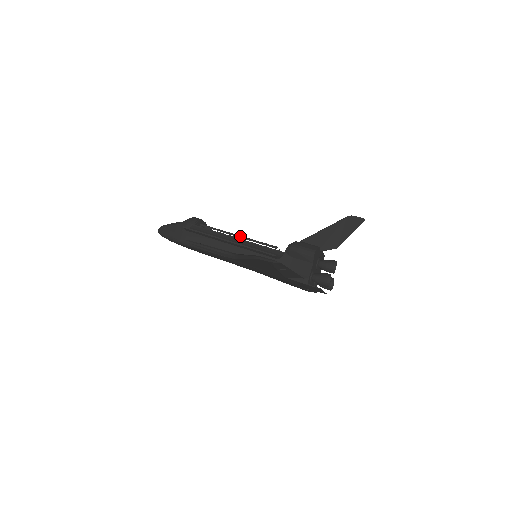
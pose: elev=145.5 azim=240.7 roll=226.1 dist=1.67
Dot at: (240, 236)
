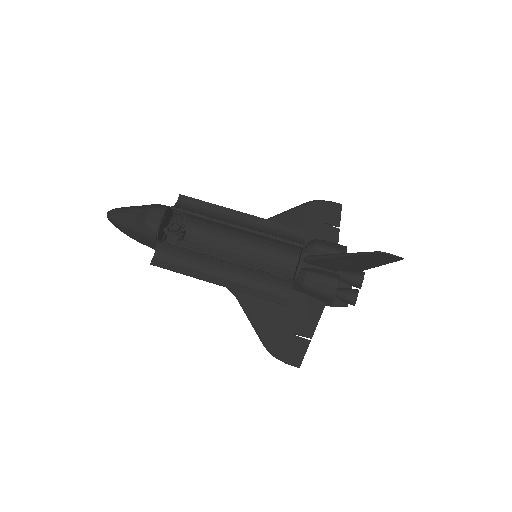
Dot at: occluded
